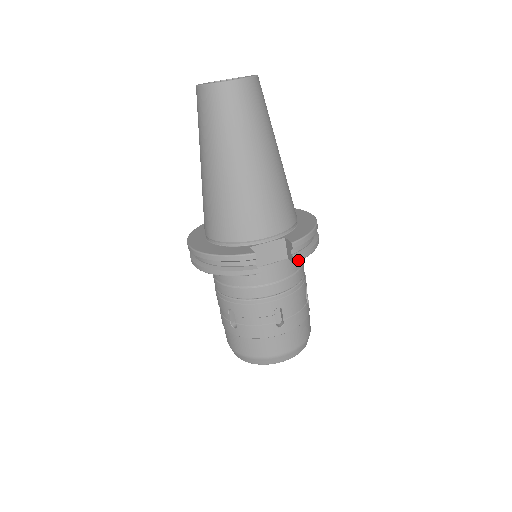
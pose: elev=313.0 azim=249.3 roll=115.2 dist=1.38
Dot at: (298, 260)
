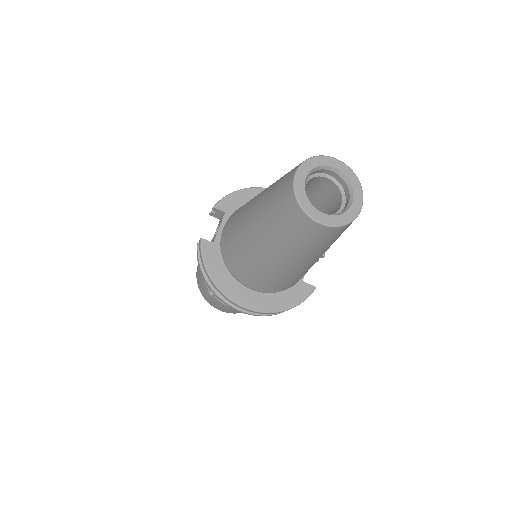
Dot at: occluded
